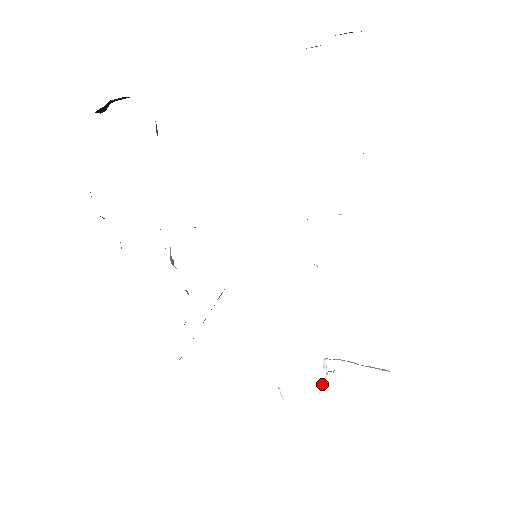
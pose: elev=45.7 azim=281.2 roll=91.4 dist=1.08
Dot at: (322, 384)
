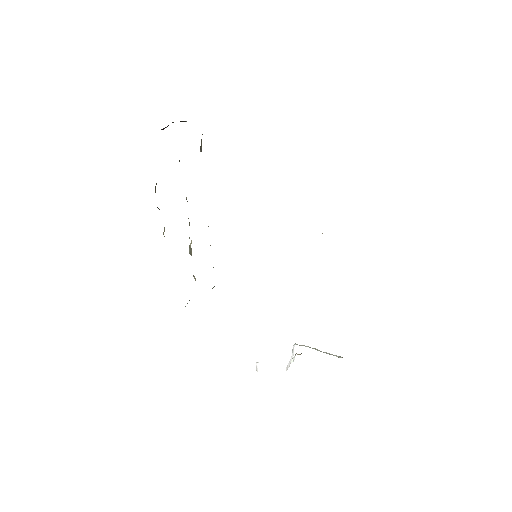
Dot at: (289, 364)
